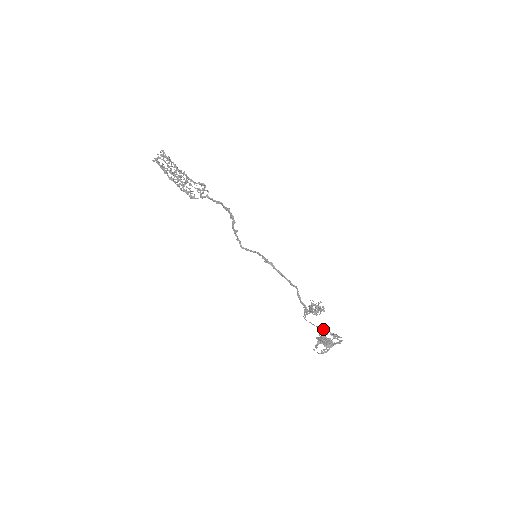
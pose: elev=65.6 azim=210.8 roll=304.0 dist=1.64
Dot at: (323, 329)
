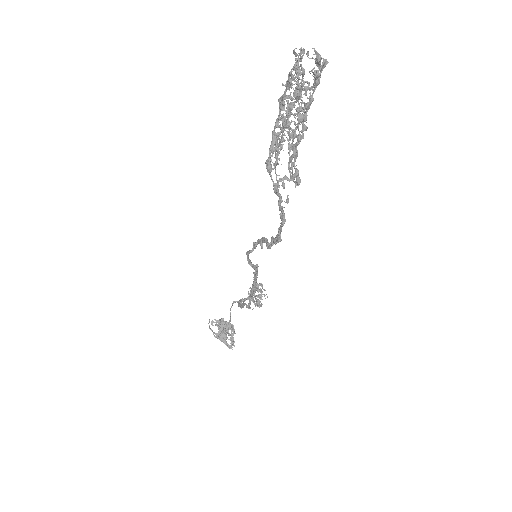
Dot at: (233, 326)
